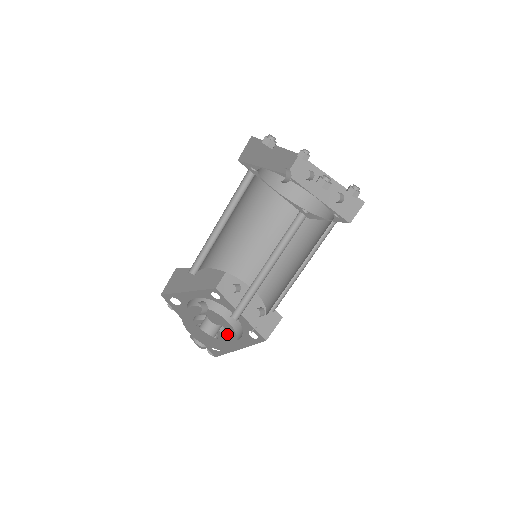
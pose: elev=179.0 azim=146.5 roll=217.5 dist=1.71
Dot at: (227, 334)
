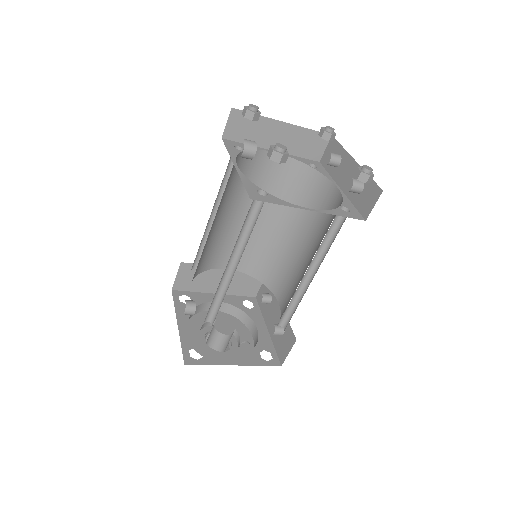
Dot at: (239, 348)
